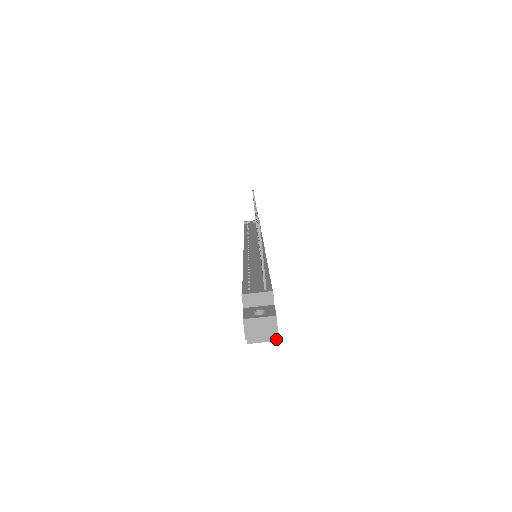
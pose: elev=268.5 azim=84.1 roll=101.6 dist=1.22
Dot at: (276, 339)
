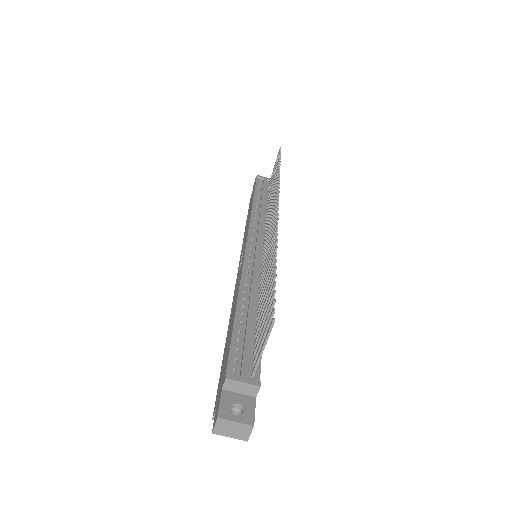
Dot at: occluded
